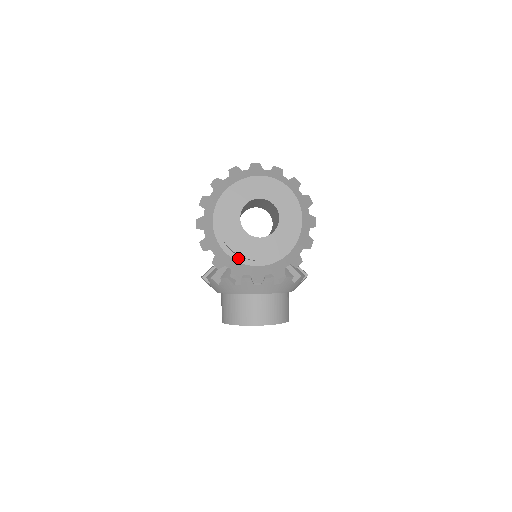
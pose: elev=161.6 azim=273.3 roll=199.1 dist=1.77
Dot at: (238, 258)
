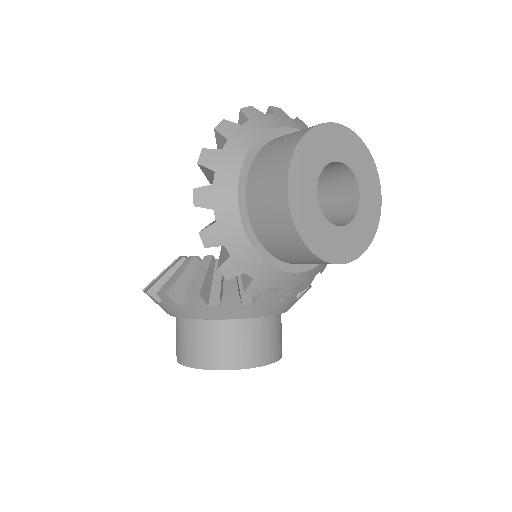
Dot at: (273, 260)
